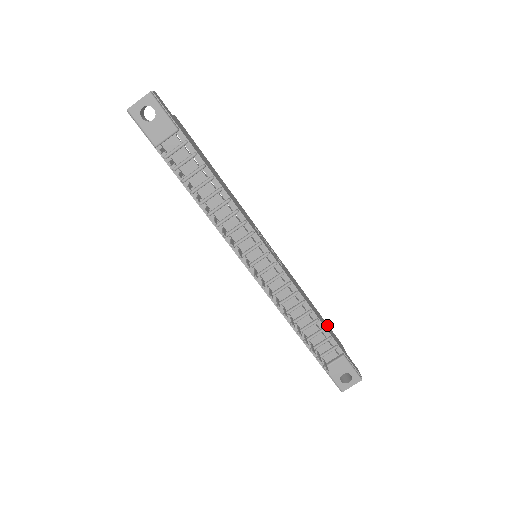
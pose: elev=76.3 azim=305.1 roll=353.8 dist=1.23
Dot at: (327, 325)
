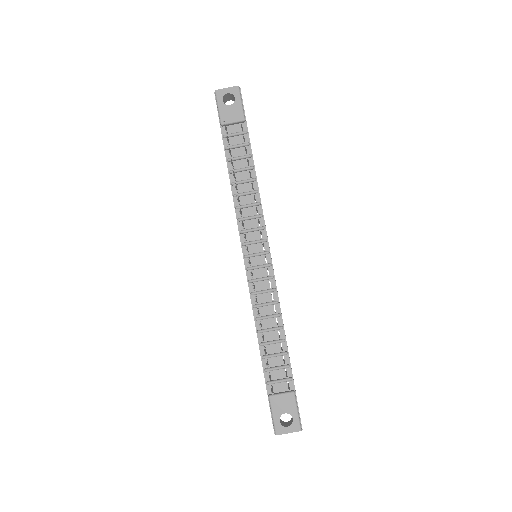
Dot at: occluded
